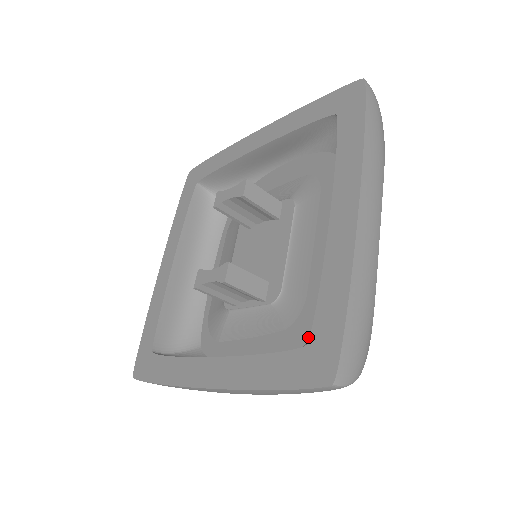
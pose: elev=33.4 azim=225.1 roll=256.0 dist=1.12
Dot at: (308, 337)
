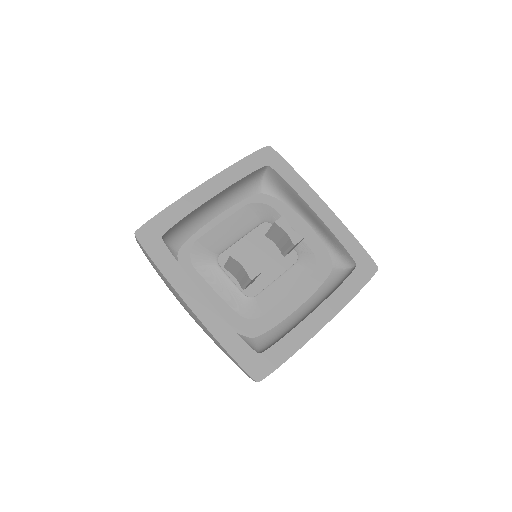
Dot at: (250, 335)
